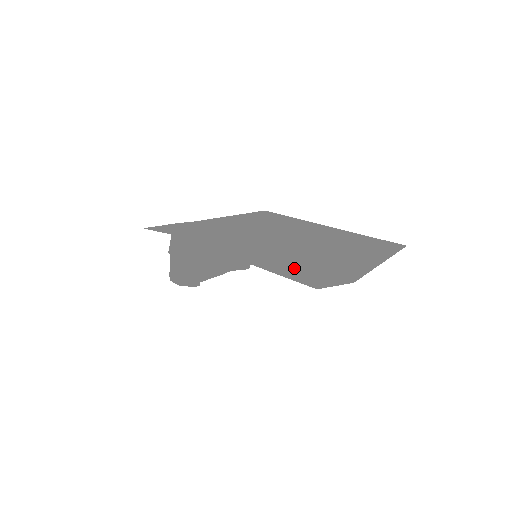
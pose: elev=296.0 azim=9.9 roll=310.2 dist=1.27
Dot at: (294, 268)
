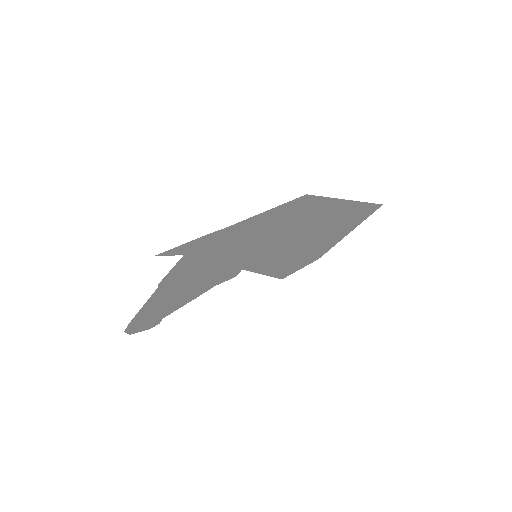
Dot at: (280, 260)
